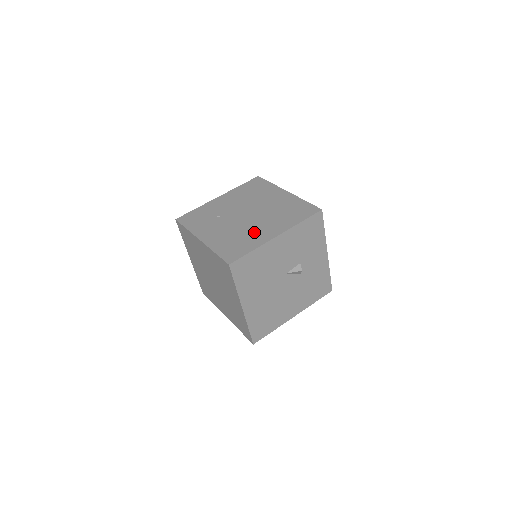
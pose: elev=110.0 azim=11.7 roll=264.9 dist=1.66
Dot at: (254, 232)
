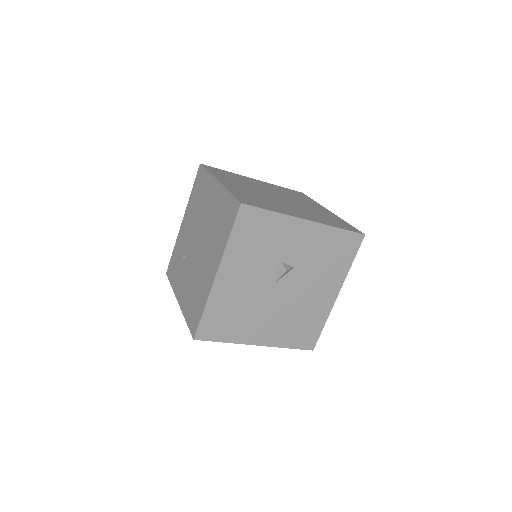
Dot at: (202, 275)
